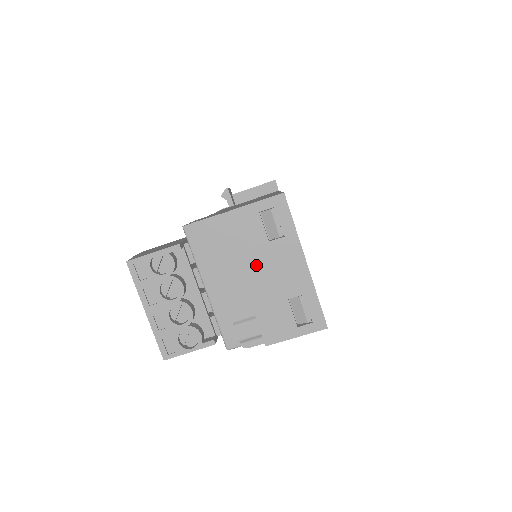
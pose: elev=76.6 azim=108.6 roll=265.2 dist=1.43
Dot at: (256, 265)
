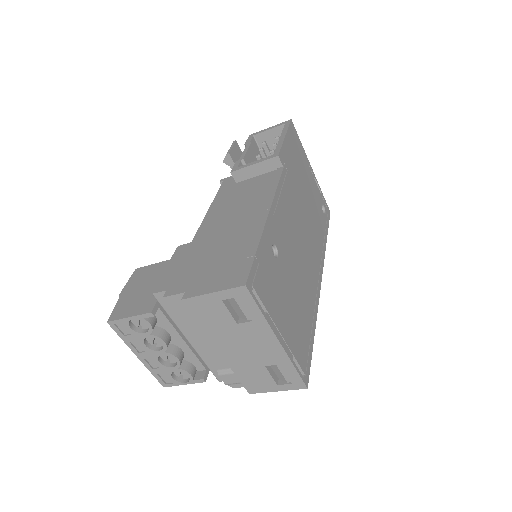
Dot at: (228, 340)
